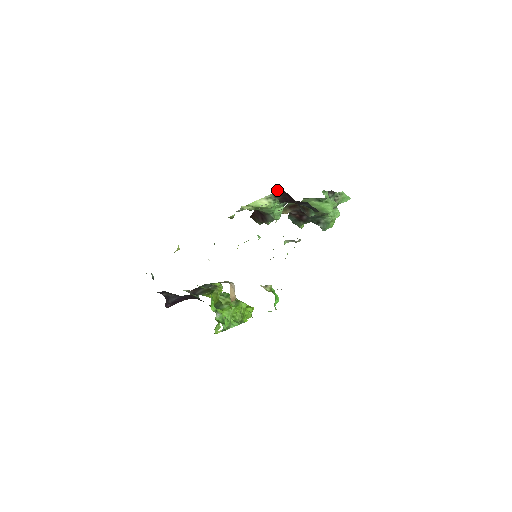
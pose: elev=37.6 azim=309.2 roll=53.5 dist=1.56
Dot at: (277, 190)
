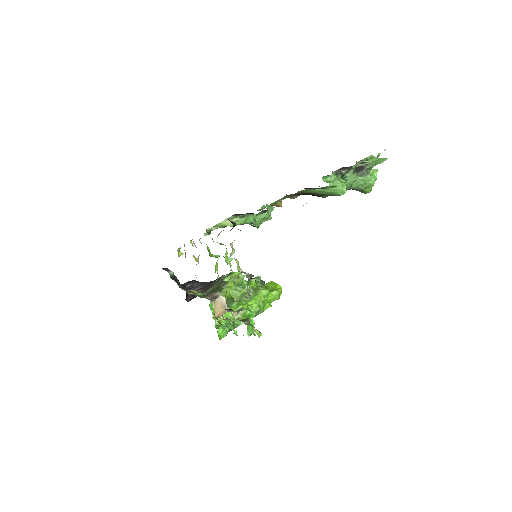
Dot at: occluded
